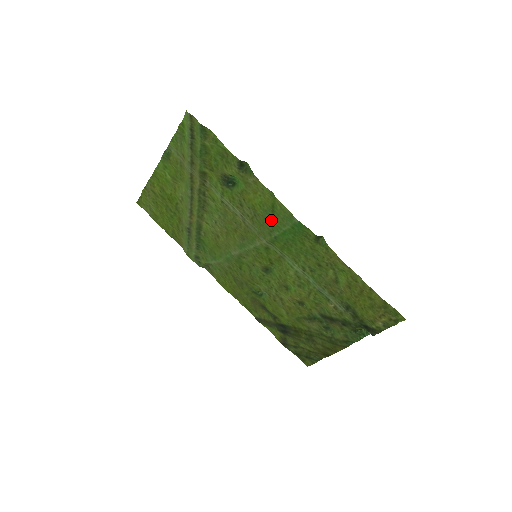
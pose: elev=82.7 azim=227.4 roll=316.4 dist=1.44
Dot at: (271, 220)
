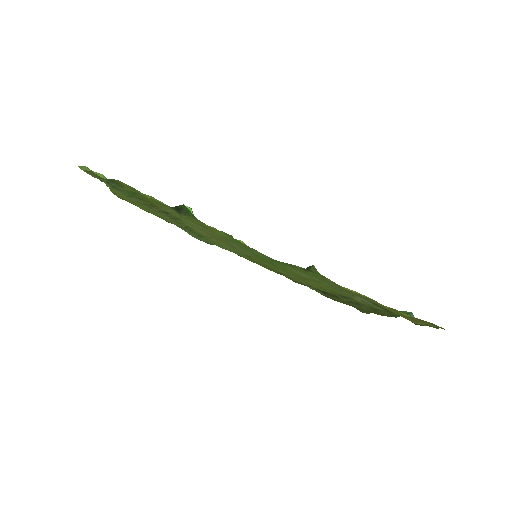
Dot at: (246, 248)
